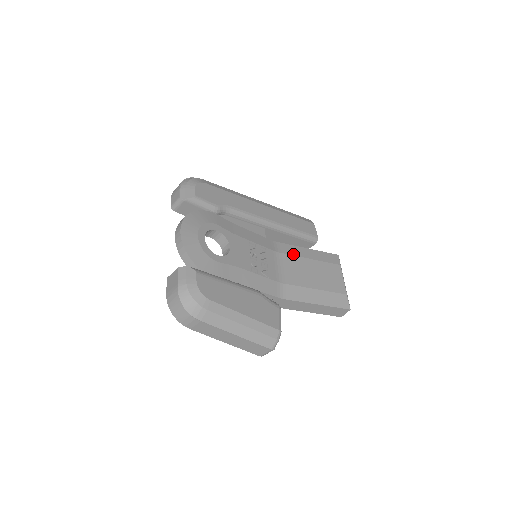
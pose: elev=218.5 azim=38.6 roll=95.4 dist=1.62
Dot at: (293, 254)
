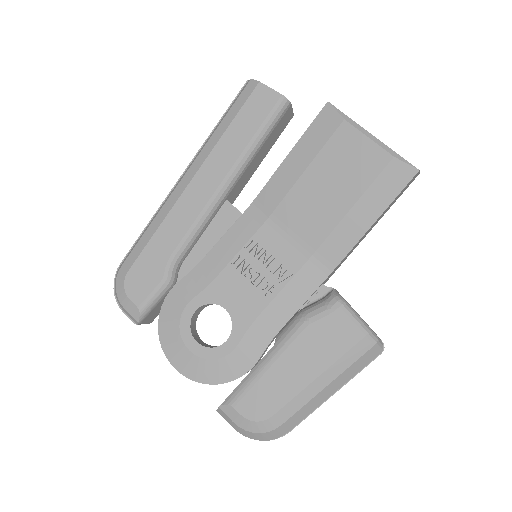
Dot at: (283, 195)
